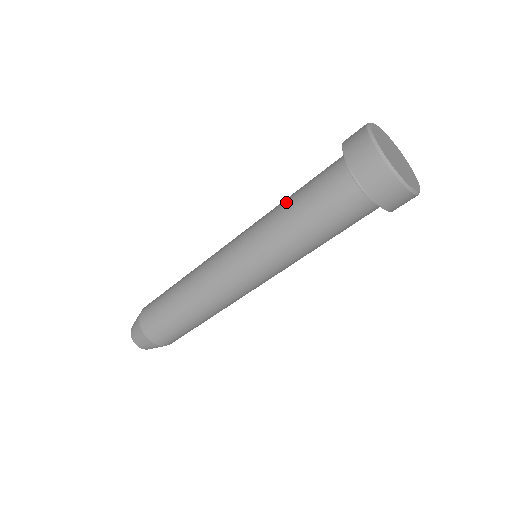
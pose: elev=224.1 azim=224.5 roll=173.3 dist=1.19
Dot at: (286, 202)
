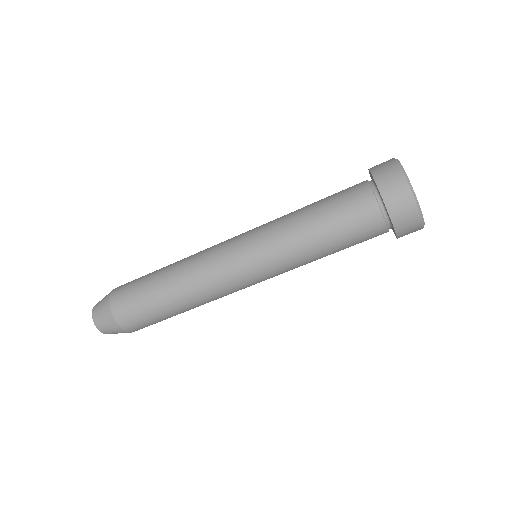
Dot at: (304, 209)
